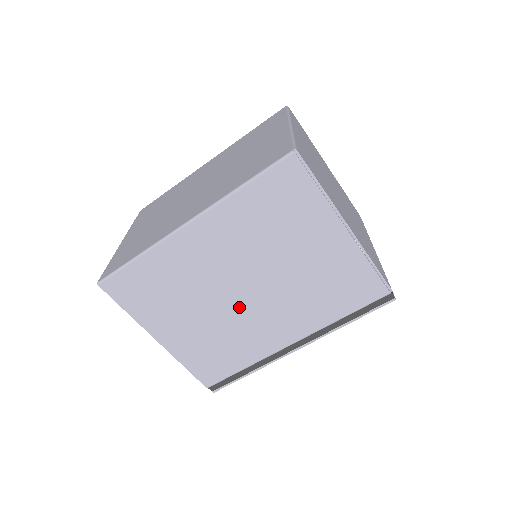
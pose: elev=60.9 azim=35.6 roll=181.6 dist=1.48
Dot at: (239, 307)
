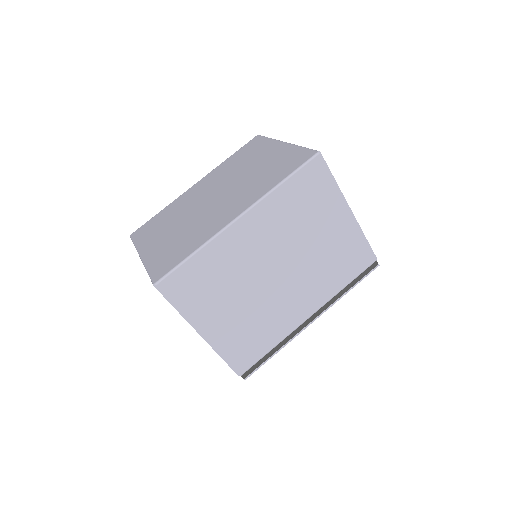
Dot at: (273, 289)
